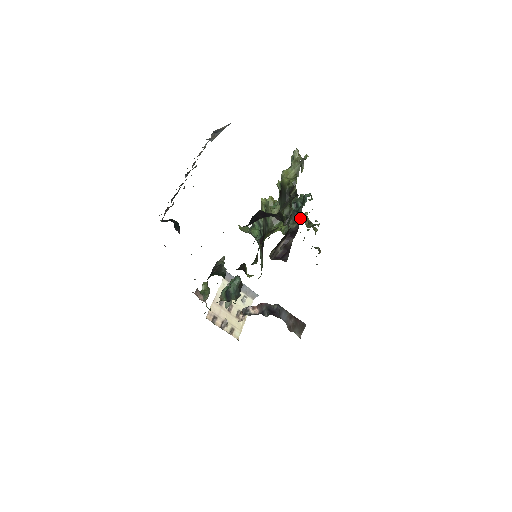
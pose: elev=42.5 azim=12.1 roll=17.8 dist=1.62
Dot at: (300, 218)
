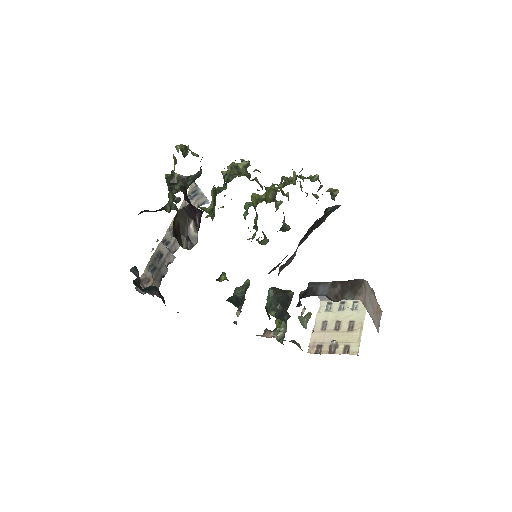
Dot at: (274, 185)
